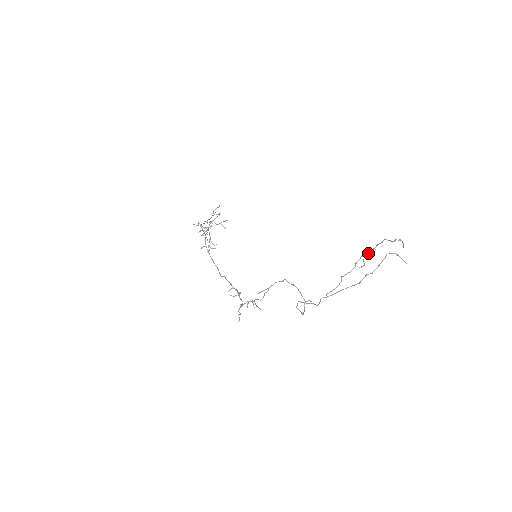
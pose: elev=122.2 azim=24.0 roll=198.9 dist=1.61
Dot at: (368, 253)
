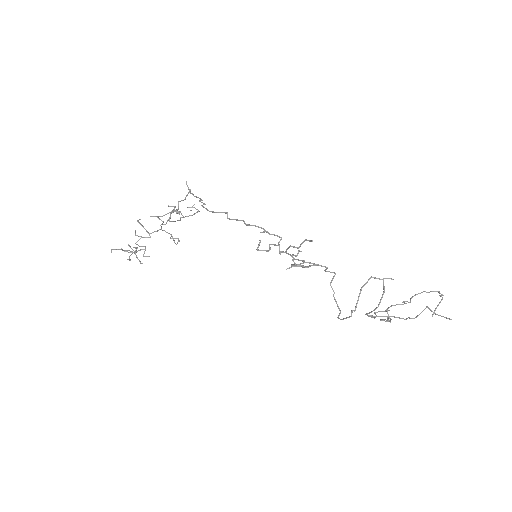
Dot at: (403, 302)
